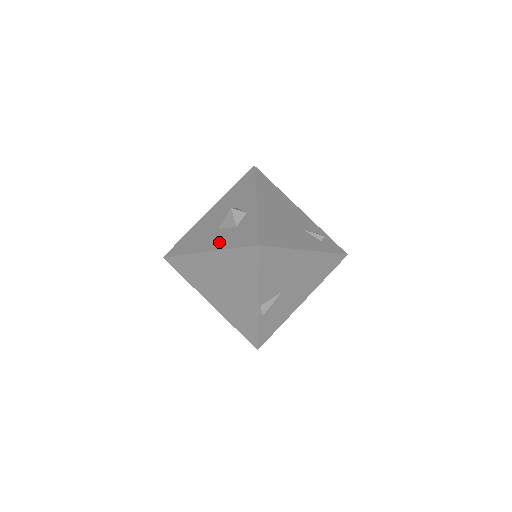
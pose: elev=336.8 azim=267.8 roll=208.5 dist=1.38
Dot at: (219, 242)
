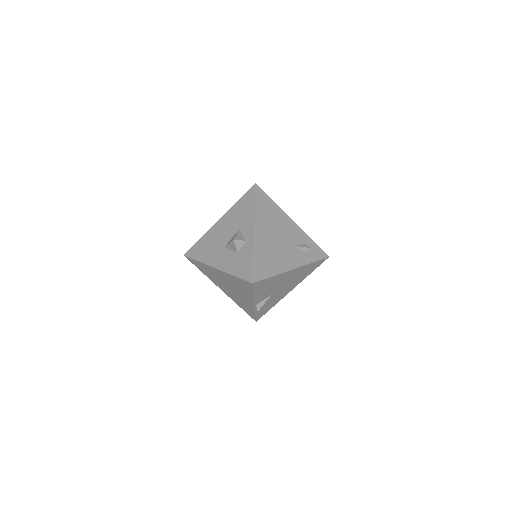
Dot at: (224, 263)
